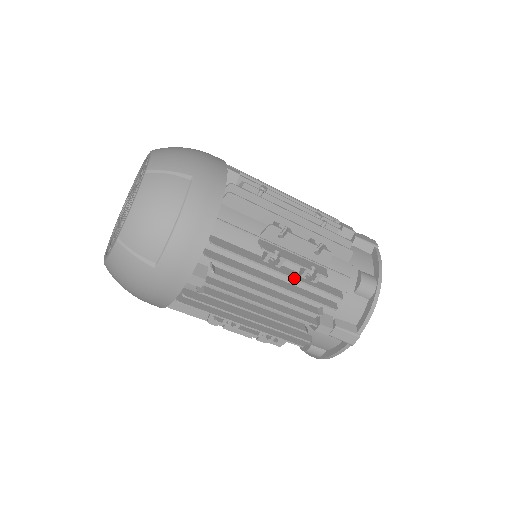
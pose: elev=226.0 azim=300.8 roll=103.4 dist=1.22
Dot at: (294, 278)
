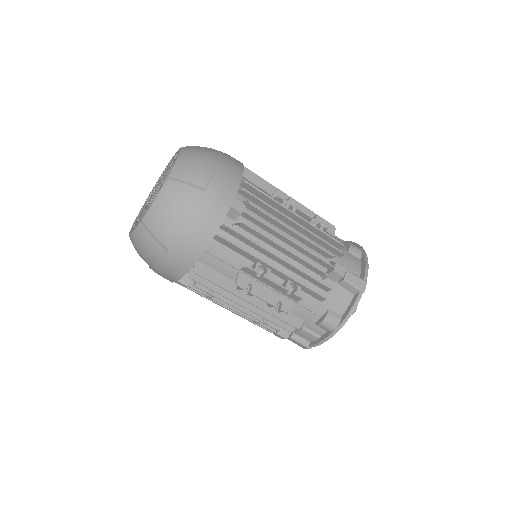
Dot at: (307, 221)
